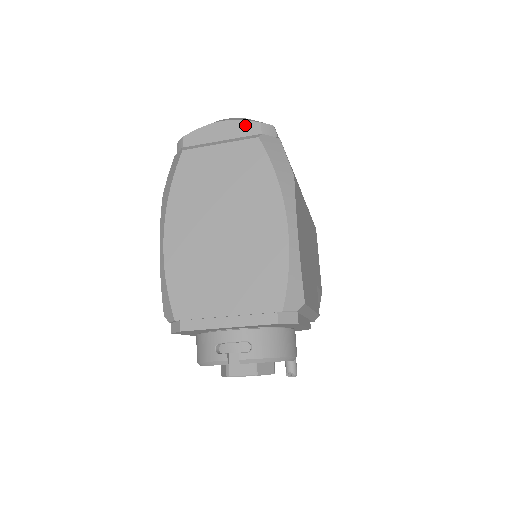
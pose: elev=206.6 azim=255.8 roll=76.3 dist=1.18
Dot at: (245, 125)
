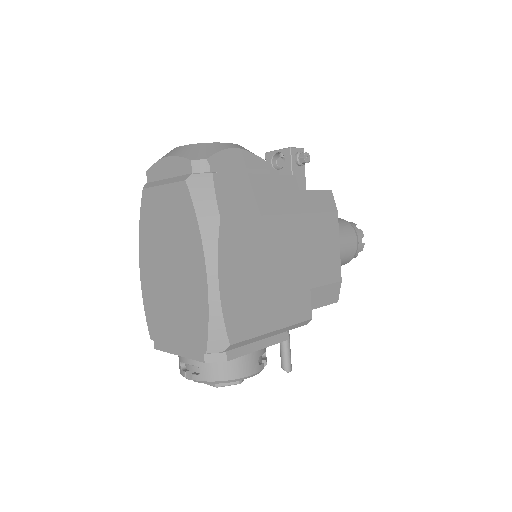
Dot at: (181, 162)
